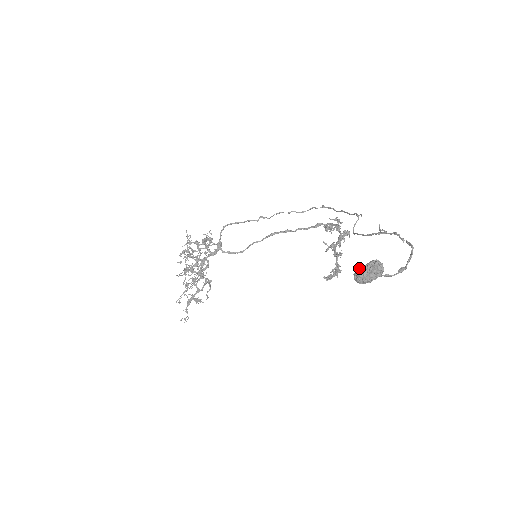
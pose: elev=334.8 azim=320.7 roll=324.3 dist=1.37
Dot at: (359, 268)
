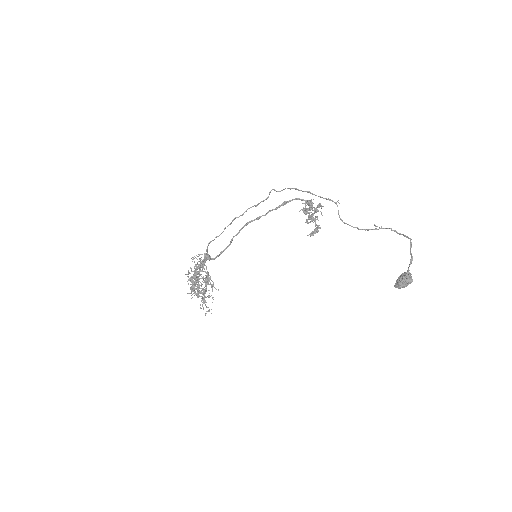
Dot at: (399, 283)
